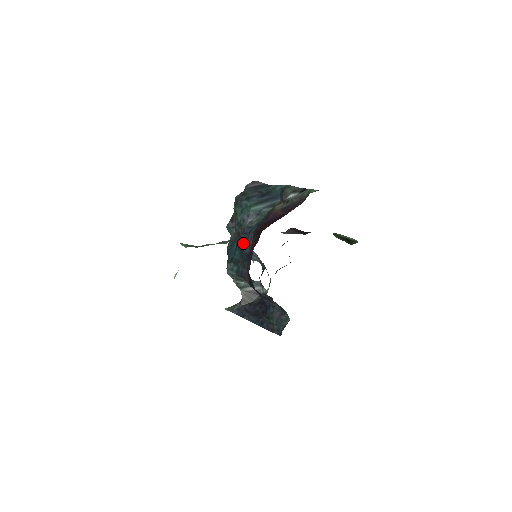
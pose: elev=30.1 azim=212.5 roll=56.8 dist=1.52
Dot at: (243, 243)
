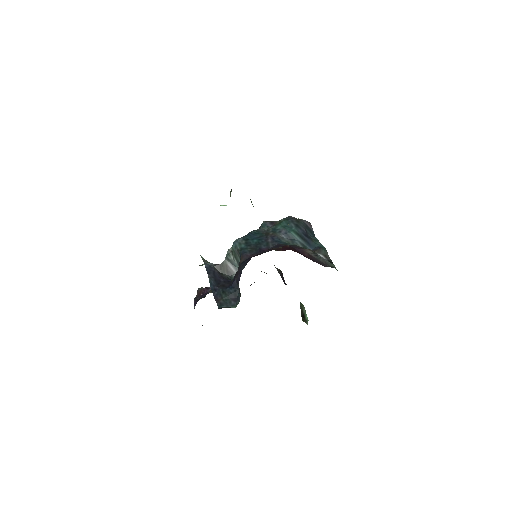
Dot at: (266, 241)
